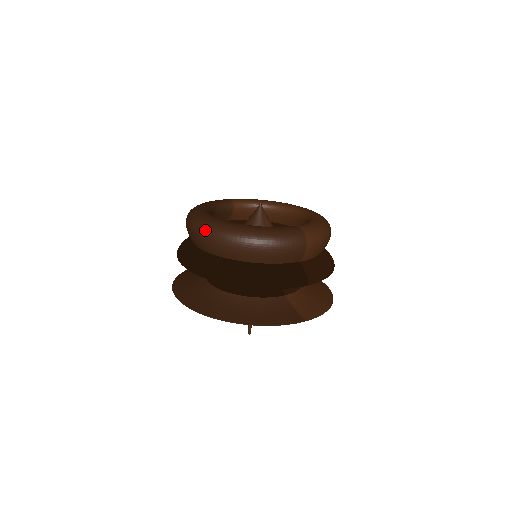
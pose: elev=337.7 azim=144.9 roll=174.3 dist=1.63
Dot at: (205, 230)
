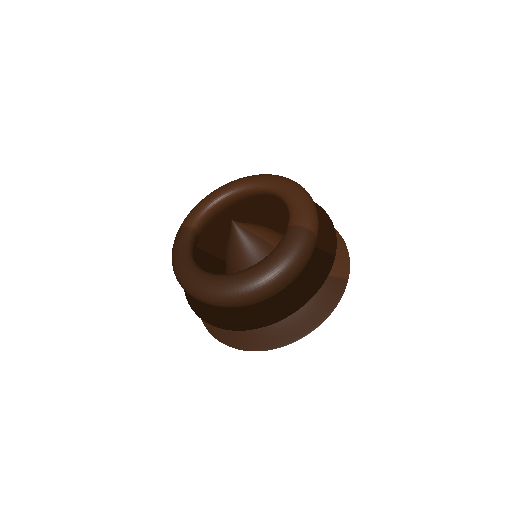
Dot at: (228, 299)
